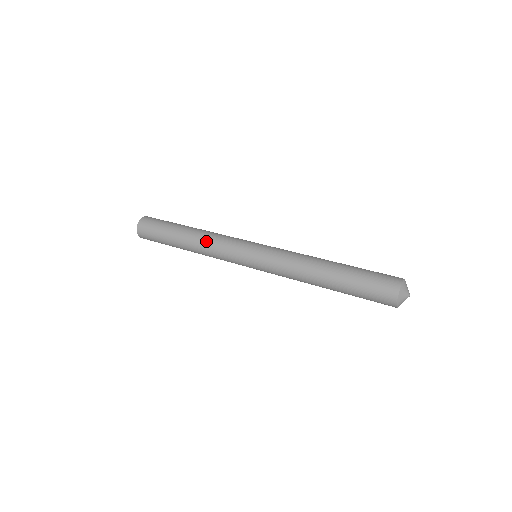
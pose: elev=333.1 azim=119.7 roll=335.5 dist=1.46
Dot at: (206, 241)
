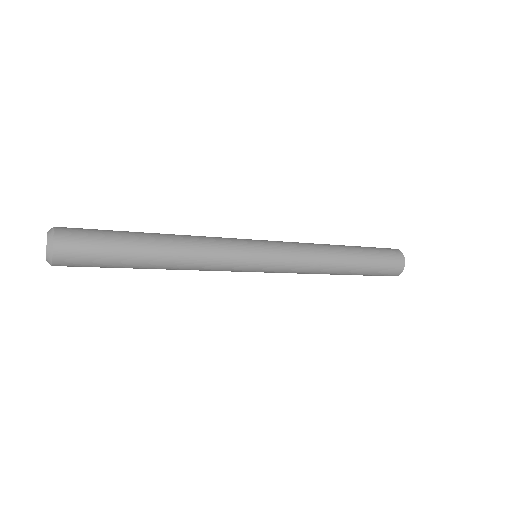
Dot at: (194, 236)
